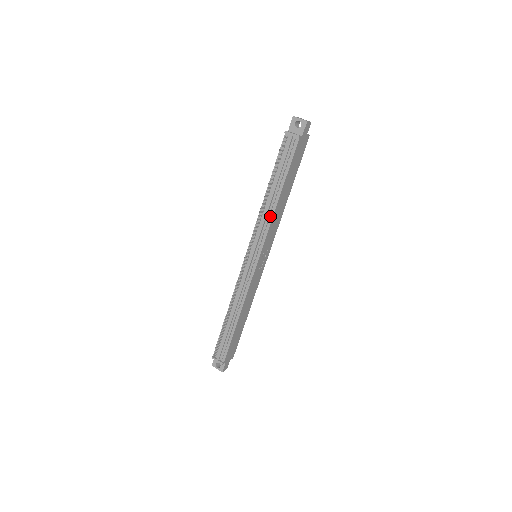
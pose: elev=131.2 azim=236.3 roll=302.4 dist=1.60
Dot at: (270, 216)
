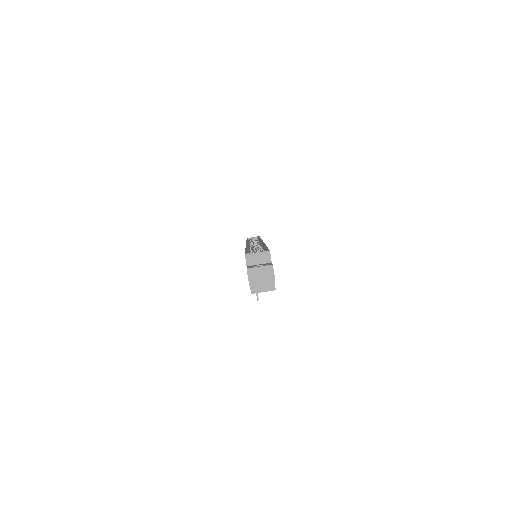
Dot at: occluded
